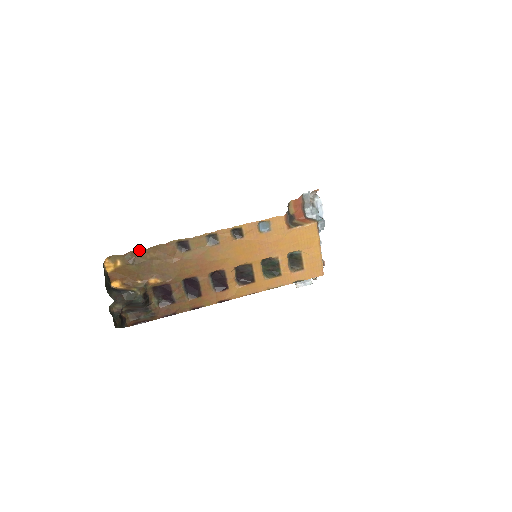
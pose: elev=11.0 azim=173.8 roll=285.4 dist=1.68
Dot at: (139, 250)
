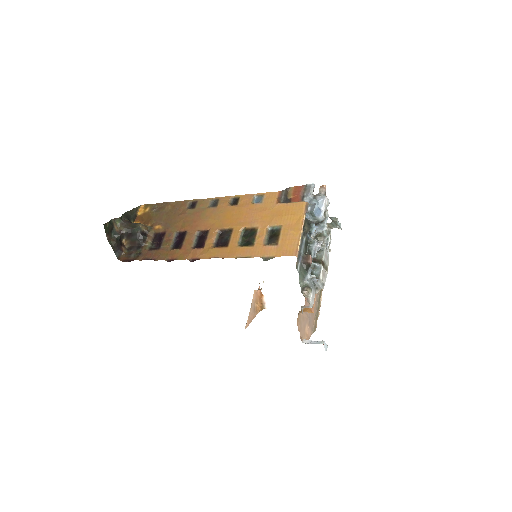
Dot at: (164, 203)
